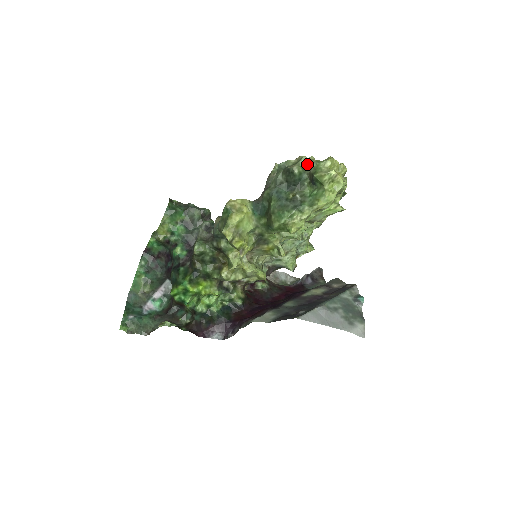
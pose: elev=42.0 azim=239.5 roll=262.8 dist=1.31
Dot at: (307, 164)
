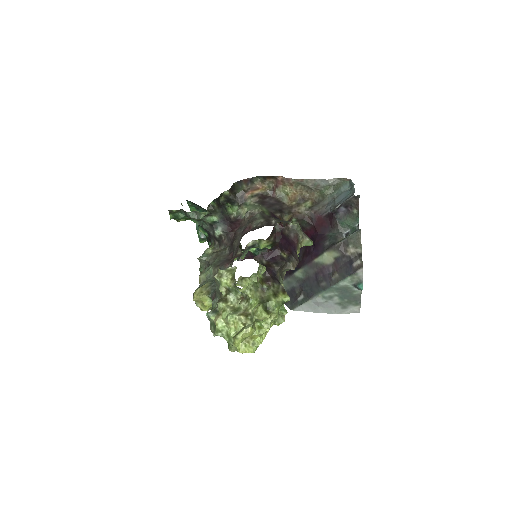
Dot at: (221, 336)
